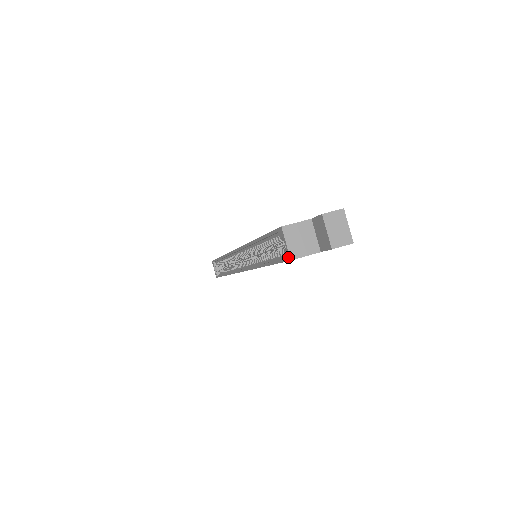
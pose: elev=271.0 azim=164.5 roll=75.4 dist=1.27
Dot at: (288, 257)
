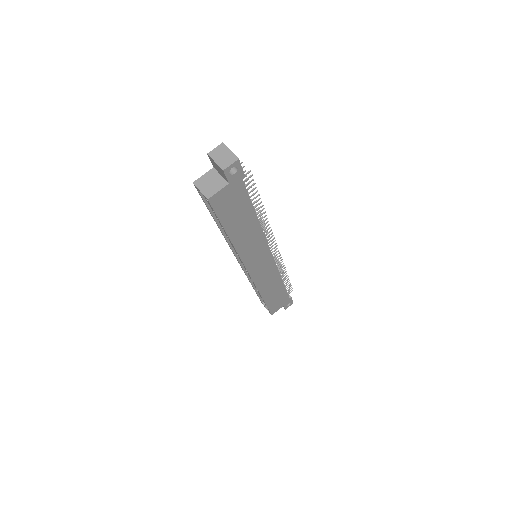
Dot at: (210, 201)
